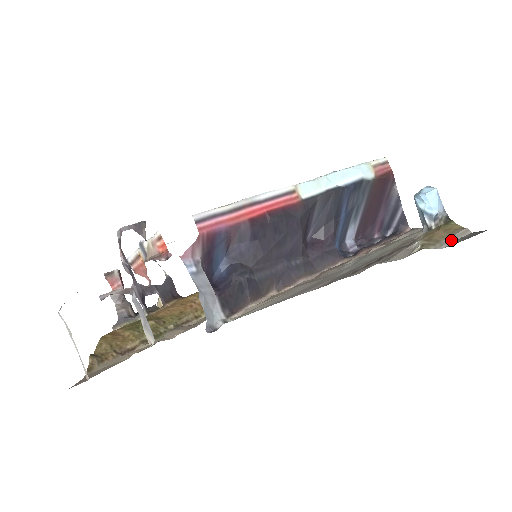
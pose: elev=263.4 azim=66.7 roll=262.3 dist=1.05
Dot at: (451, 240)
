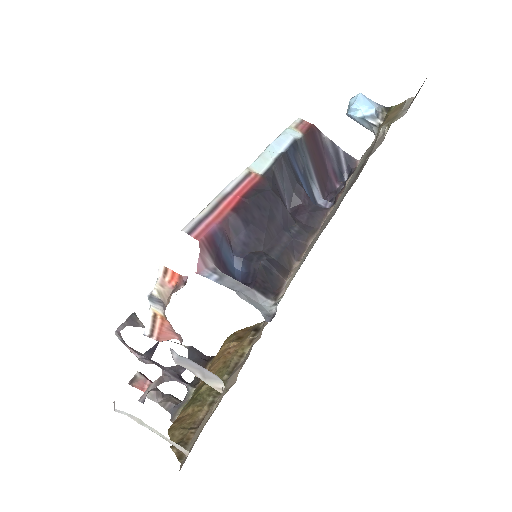
Dot at: (405, 108)
